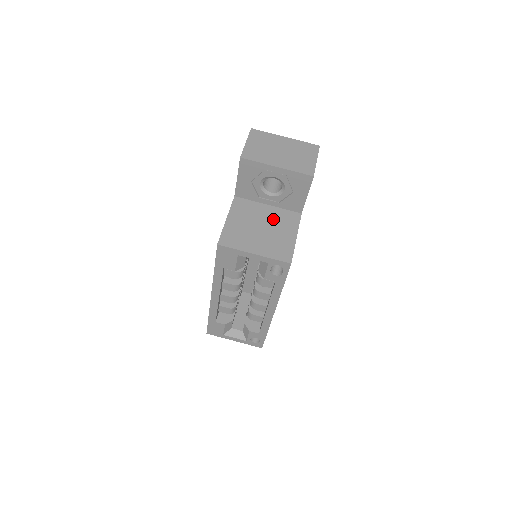
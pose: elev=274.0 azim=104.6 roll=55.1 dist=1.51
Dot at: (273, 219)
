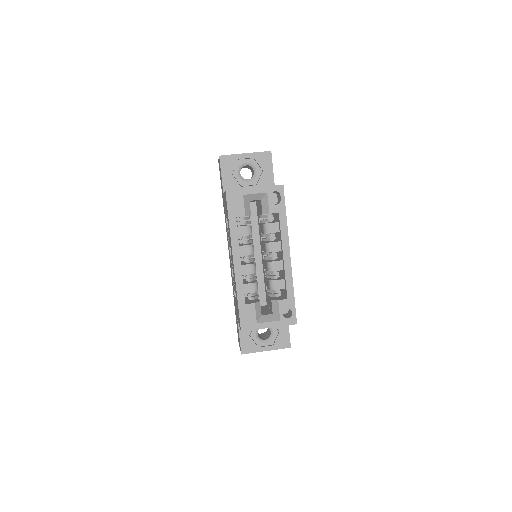
Dot at: occluded
